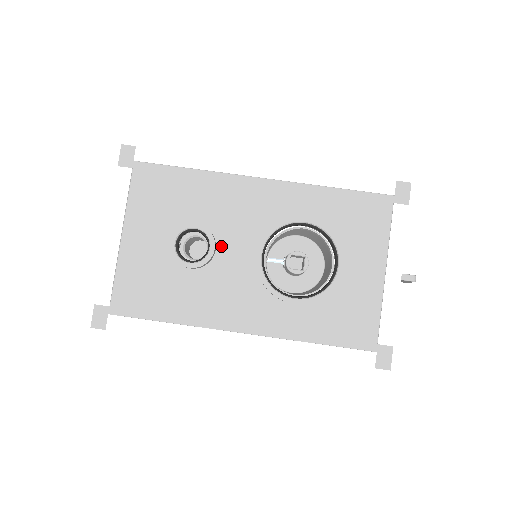
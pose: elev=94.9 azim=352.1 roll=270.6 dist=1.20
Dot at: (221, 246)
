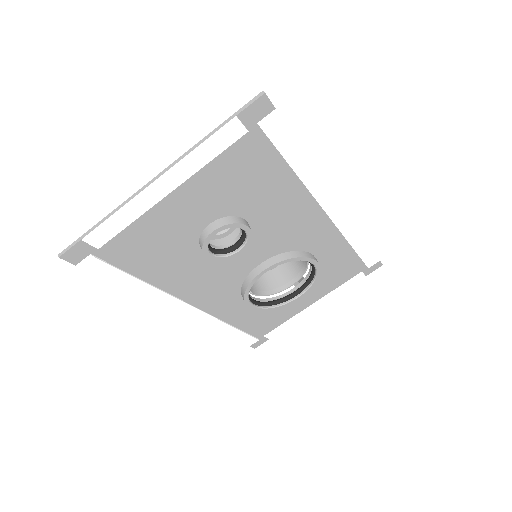
Dot at: occluded
